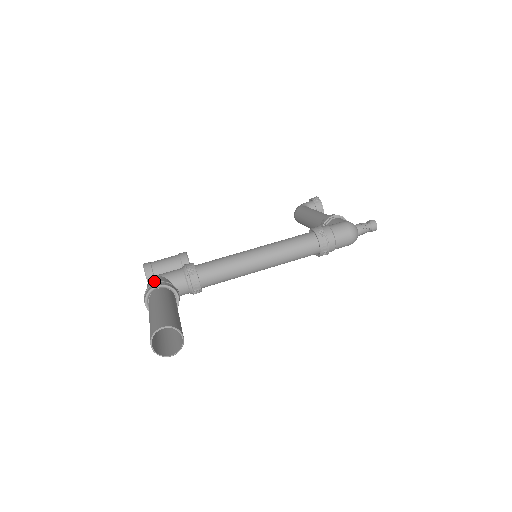
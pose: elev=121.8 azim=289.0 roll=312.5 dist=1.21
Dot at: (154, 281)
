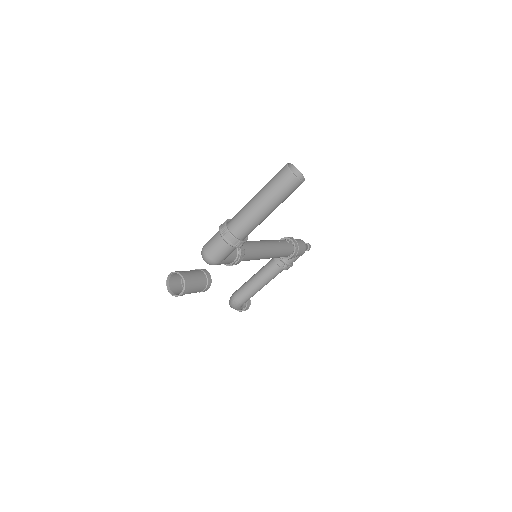
Dot at: occluded
